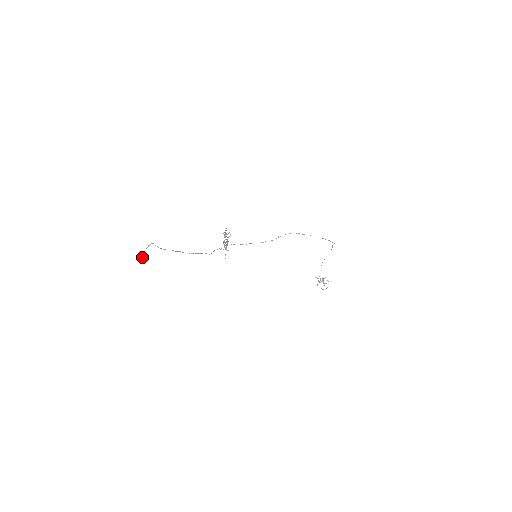
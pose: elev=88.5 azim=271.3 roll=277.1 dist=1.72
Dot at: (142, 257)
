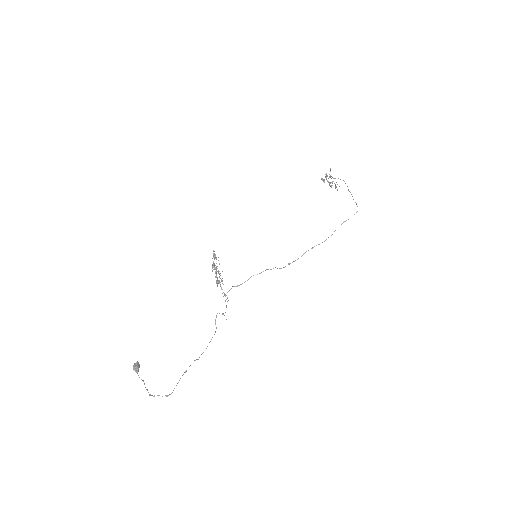
Dot at: (137, 370)
